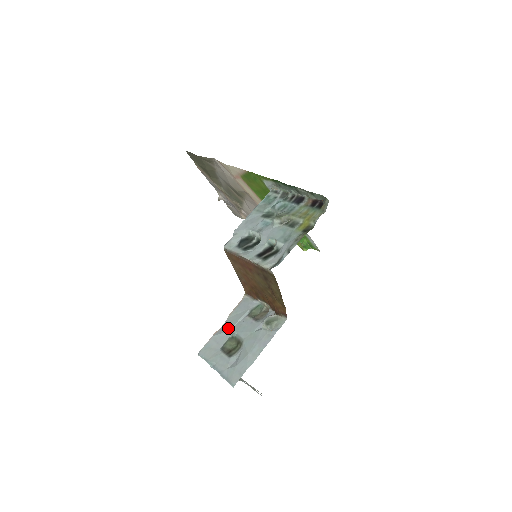
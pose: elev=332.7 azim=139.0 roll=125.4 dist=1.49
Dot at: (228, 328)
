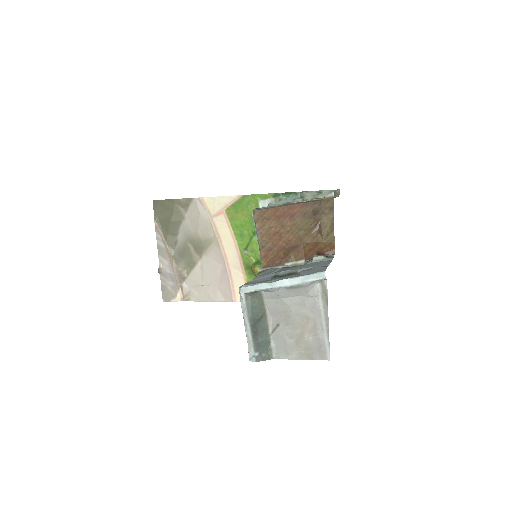
Dot at: (266, 275)
